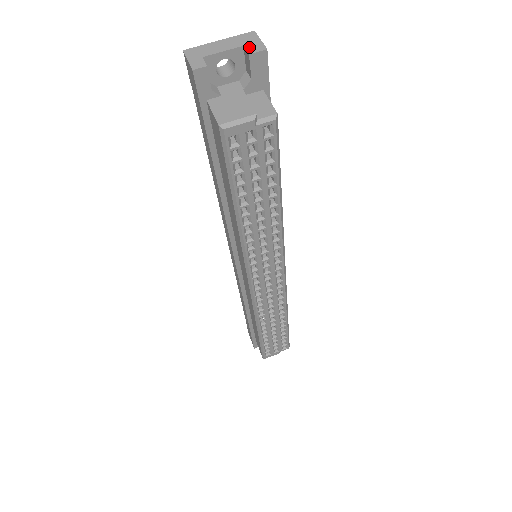
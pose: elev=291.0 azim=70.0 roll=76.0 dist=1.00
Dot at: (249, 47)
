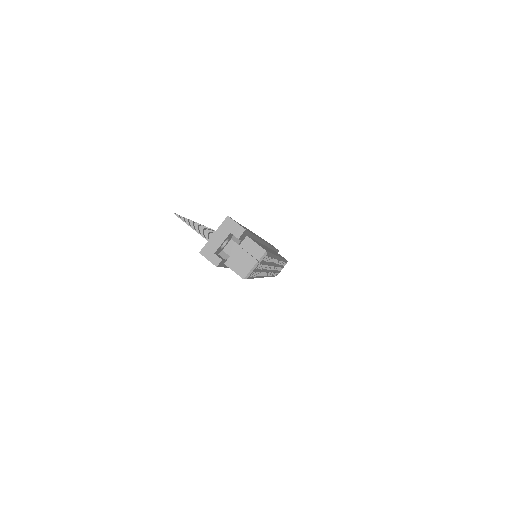
Dot at: (234, 233)
